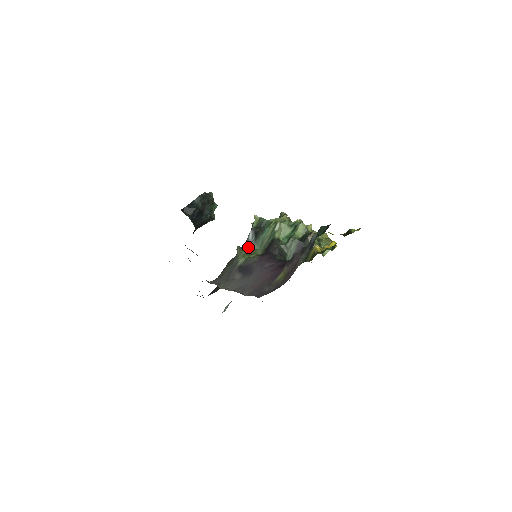
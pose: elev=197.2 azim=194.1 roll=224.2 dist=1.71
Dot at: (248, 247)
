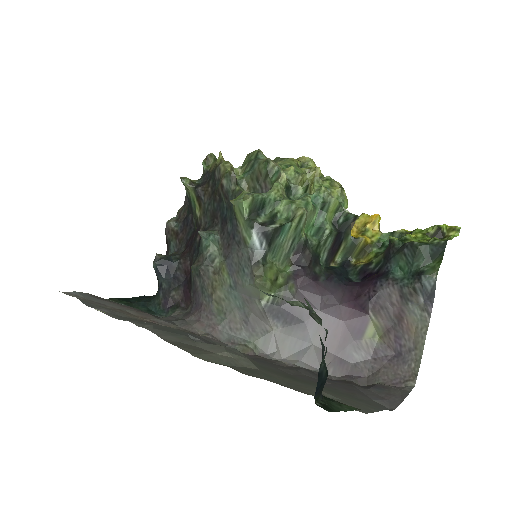
Dot at: (265, 267)
